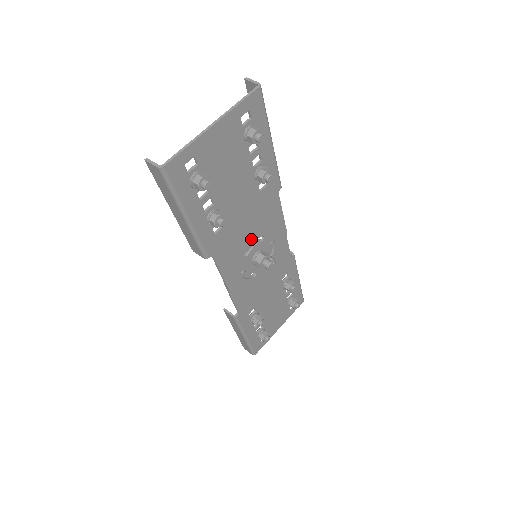
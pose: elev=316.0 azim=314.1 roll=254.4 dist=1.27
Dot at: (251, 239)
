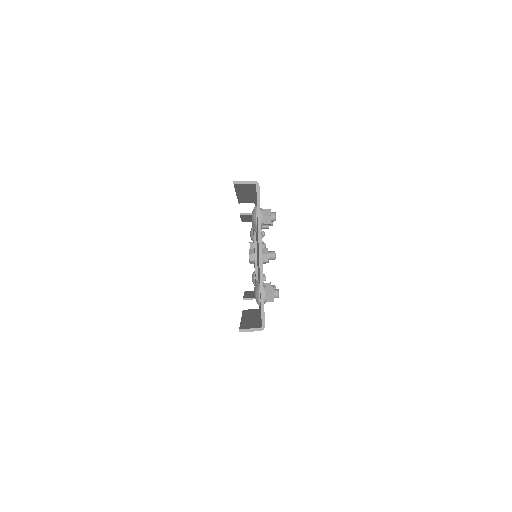
Dot at: occluded
